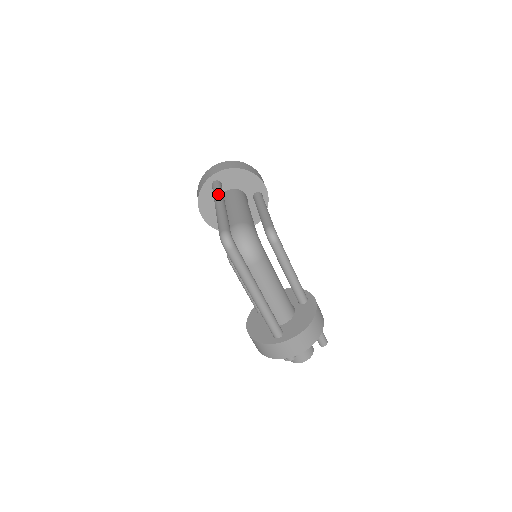
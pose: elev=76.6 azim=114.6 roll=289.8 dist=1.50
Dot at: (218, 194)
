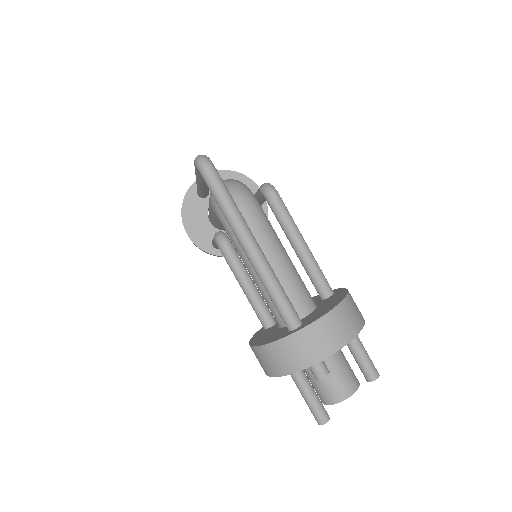
Dot at: occluded
